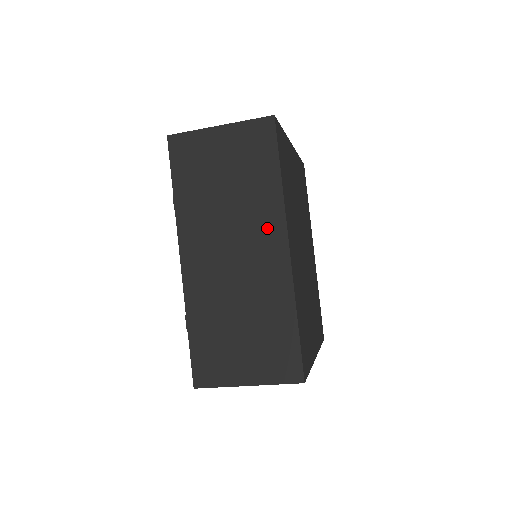
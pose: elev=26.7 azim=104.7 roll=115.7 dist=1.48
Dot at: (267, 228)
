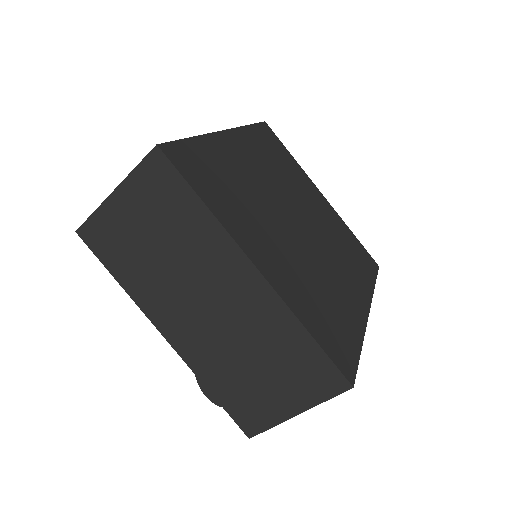
Dot at: occluded
